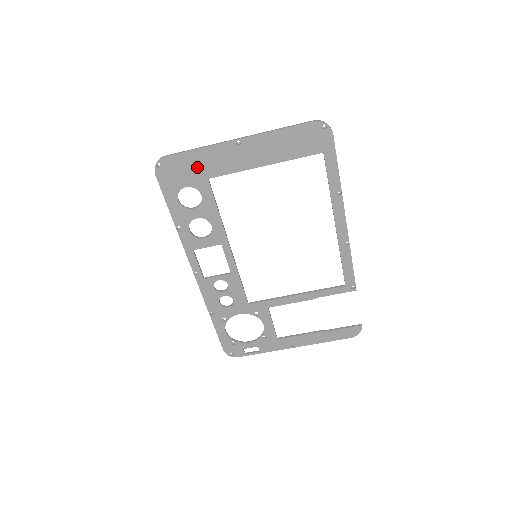
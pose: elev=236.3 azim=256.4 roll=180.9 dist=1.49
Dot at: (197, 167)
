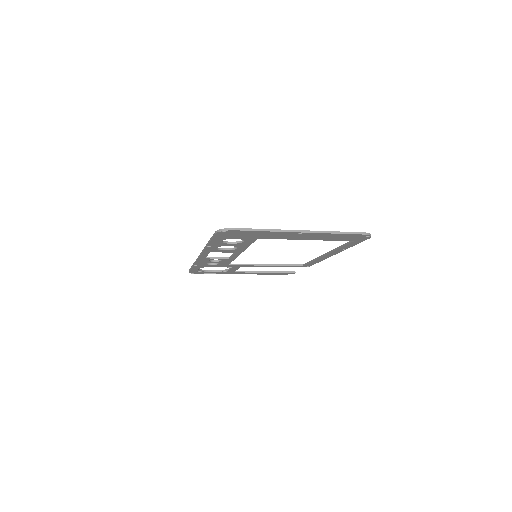
Dot at: (255, 235)
